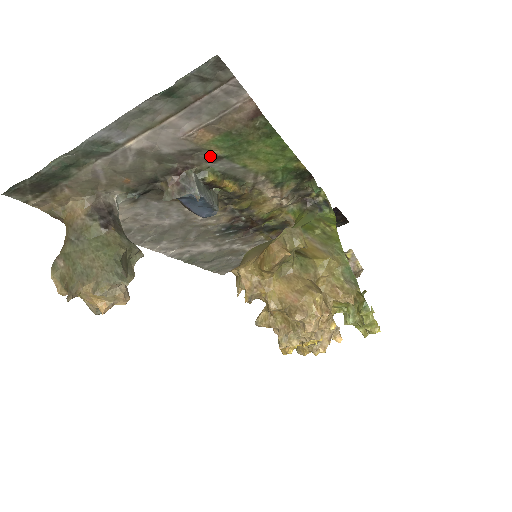
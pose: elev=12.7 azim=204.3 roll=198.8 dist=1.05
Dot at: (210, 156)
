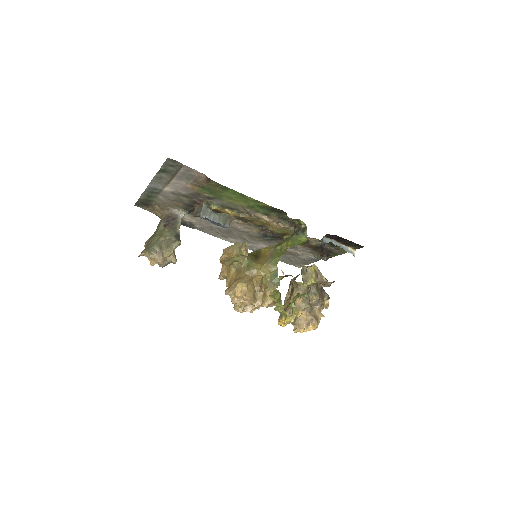
Dot at: (206, 197)
